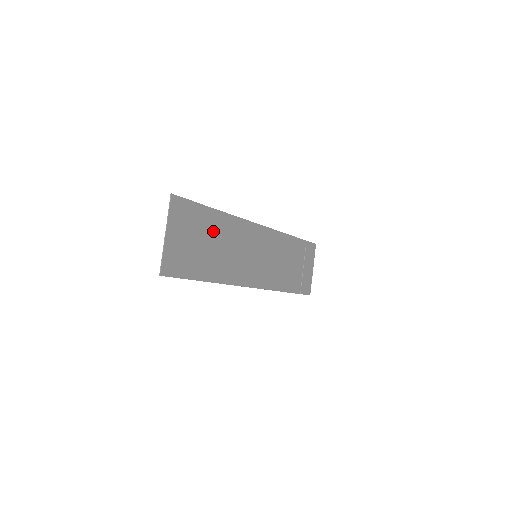
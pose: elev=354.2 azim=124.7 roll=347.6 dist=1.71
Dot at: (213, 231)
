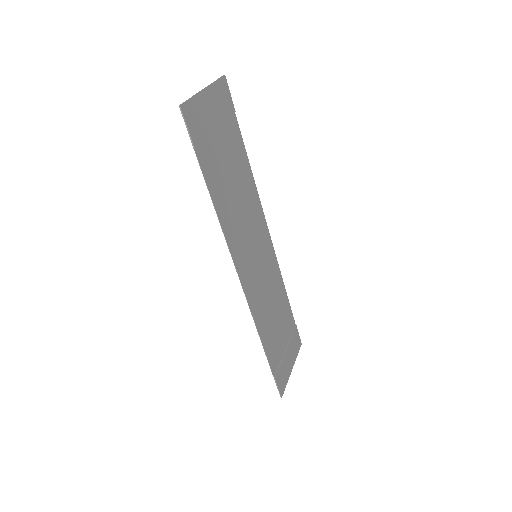
Dot at: (236, 164)
